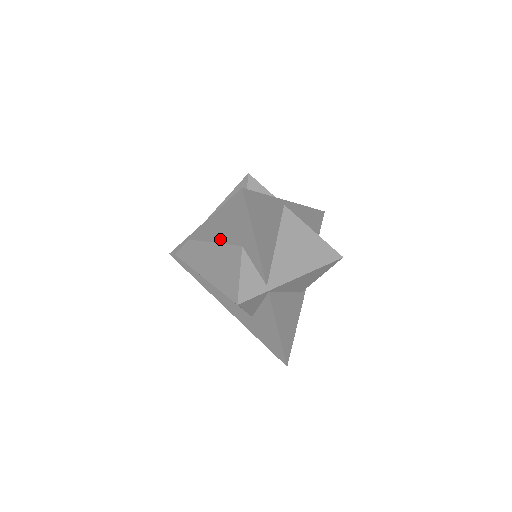
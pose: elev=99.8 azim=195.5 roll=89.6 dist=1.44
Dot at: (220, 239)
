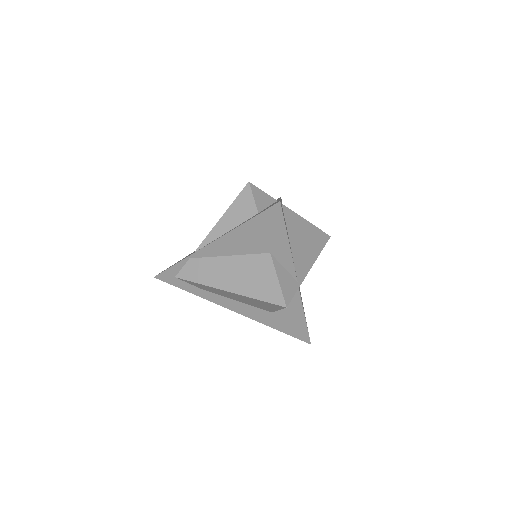
Dot at: (239, 251)
